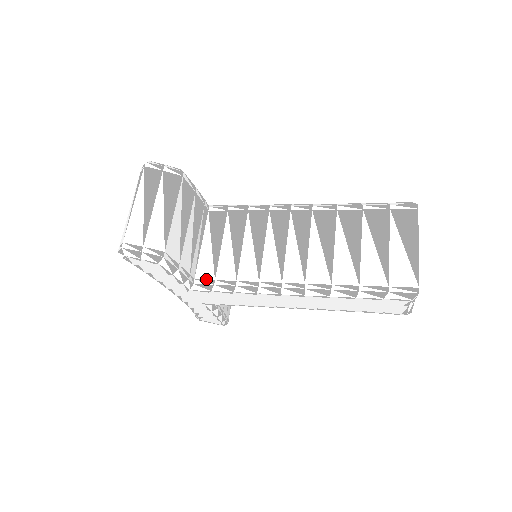
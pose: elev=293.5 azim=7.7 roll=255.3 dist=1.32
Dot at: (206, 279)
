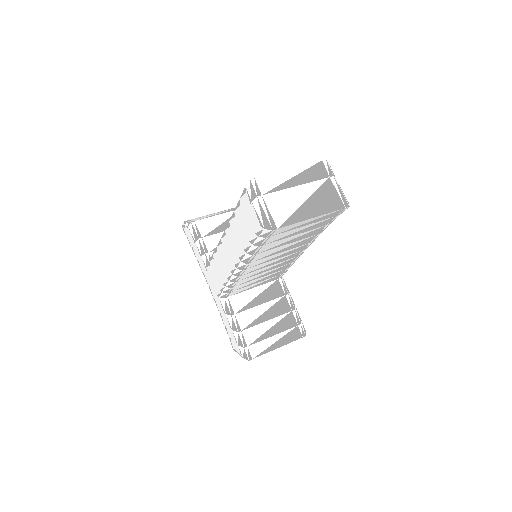
Dot at: occluded
